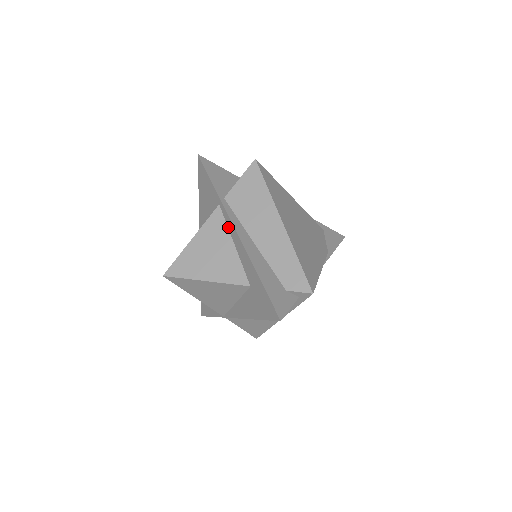
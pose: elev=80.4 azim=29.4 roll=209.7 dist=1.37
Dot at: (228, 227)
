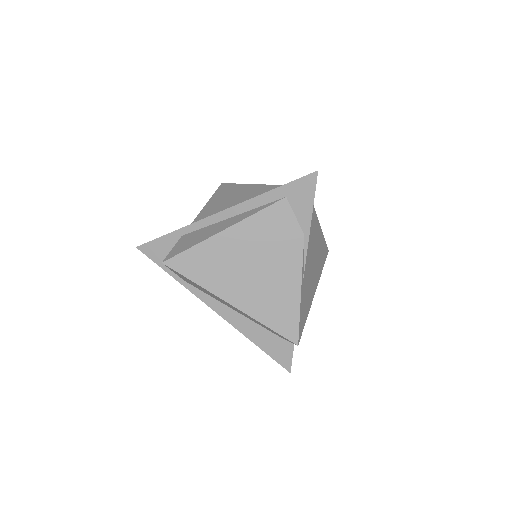
Dot at: occluded
